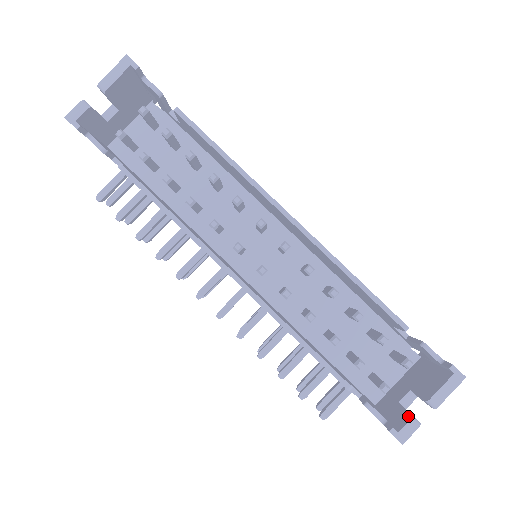
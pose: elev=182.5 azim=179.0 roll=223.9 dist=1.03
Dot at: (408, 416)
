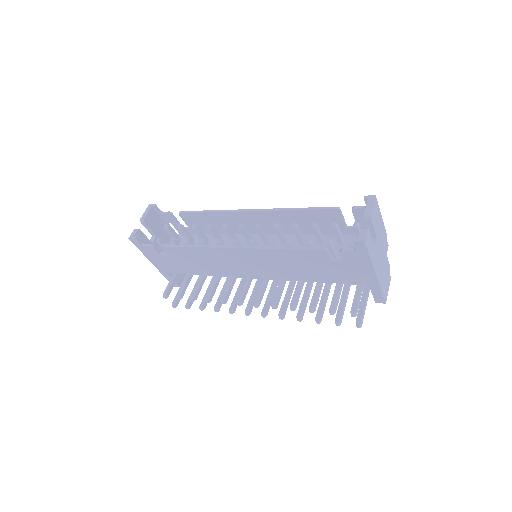
Dot at: occluded
